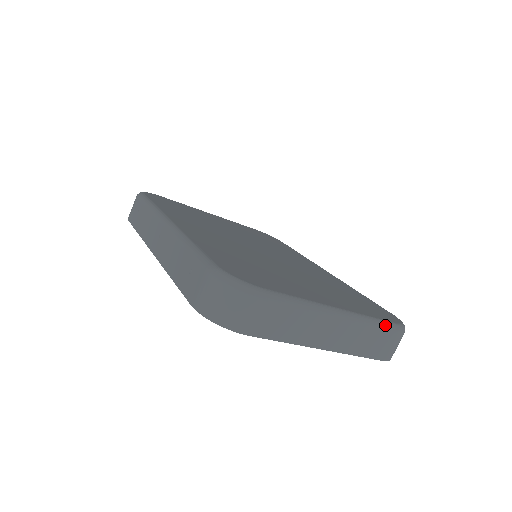
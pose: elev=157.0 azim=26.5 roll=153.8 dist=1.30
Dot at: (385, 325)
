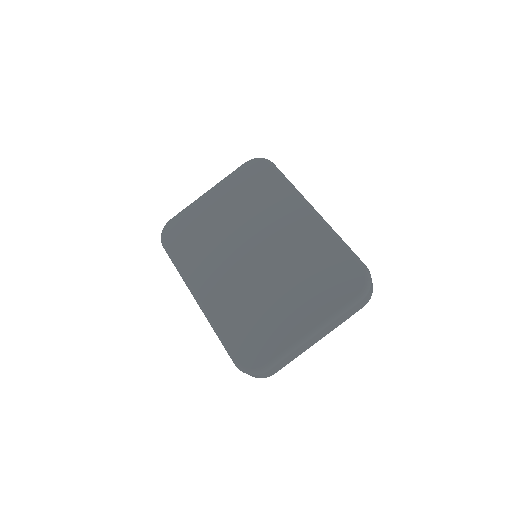
Dot at: (350, 307)
